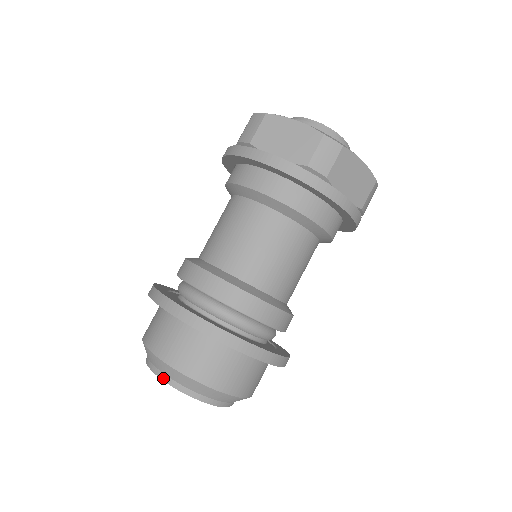
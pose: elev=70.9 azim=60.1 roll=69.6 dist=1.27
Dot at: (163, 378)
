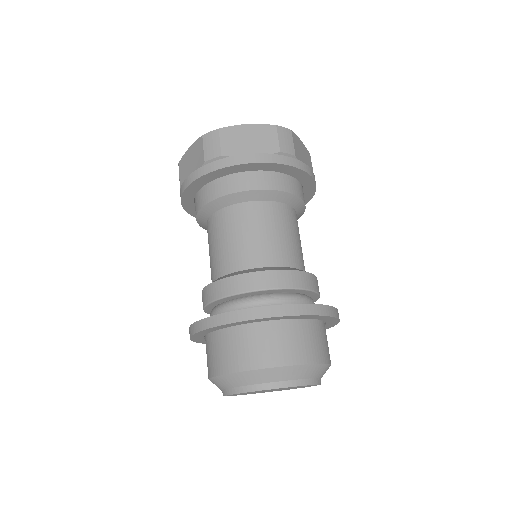
Dot at: (226, 393)
